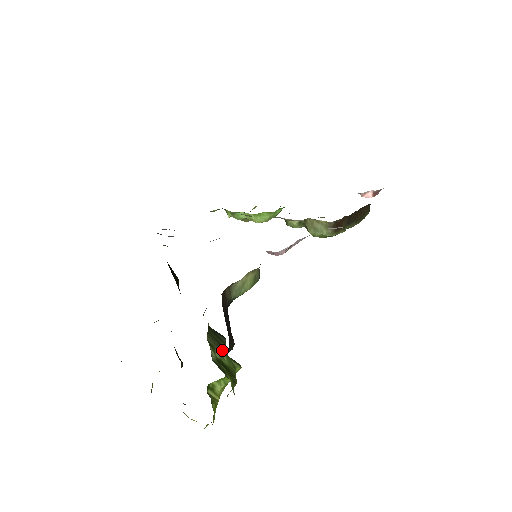
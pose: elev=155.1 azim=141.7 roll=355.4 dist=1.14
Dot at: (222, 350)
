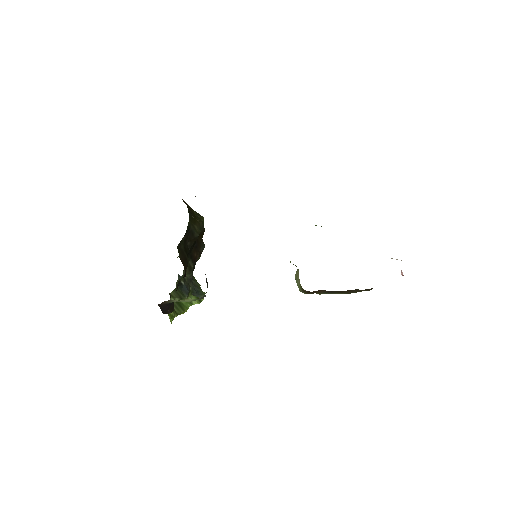
Dot at: (182, 298)
